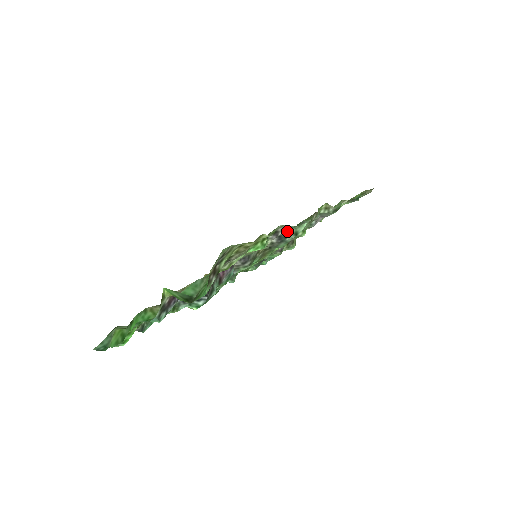
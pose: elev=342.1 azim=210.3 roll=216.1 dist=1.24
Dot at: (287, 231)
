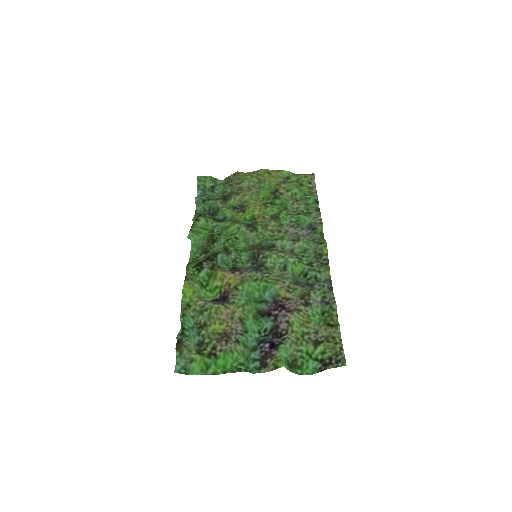
Dot at: (319, 284)
